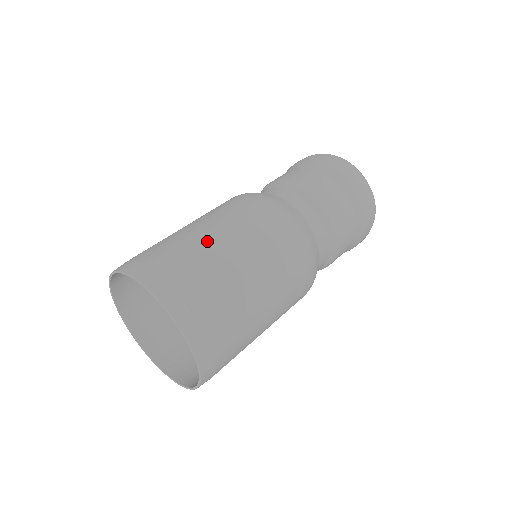
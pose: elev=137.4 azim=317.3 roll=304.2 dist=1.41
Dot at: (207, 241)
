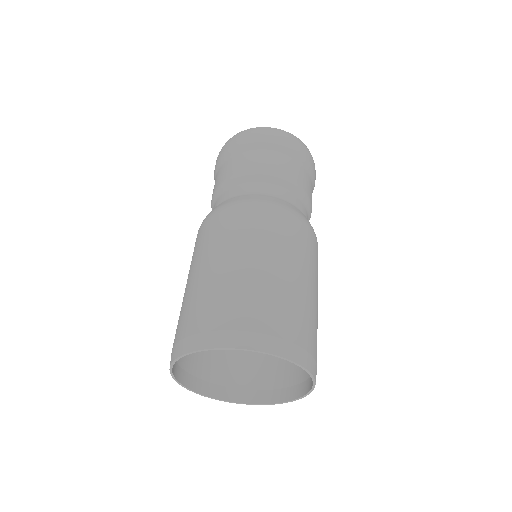
Dot at: (264, 275)
